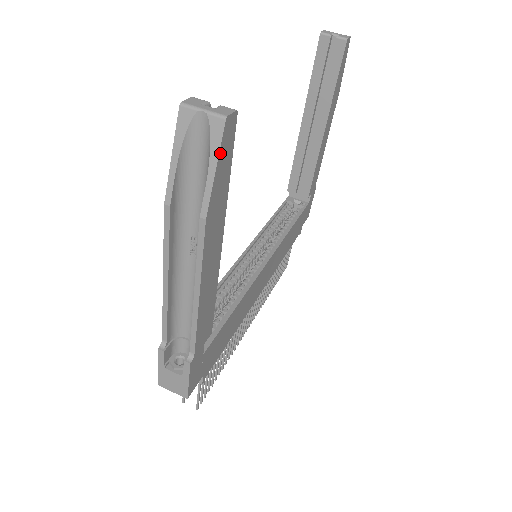
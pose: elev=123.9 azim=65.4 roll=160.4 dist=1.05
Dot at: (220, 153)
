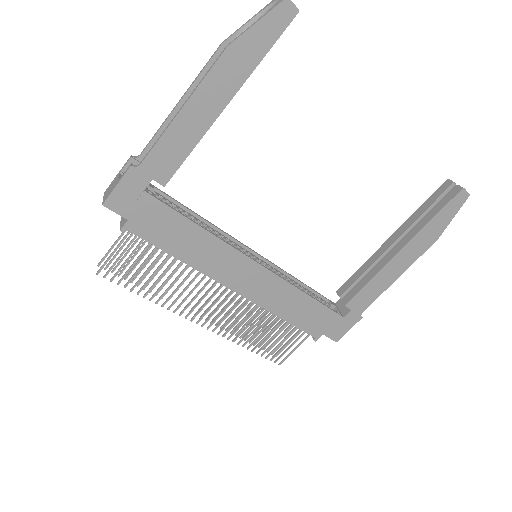
Dot at: (268, 16)
